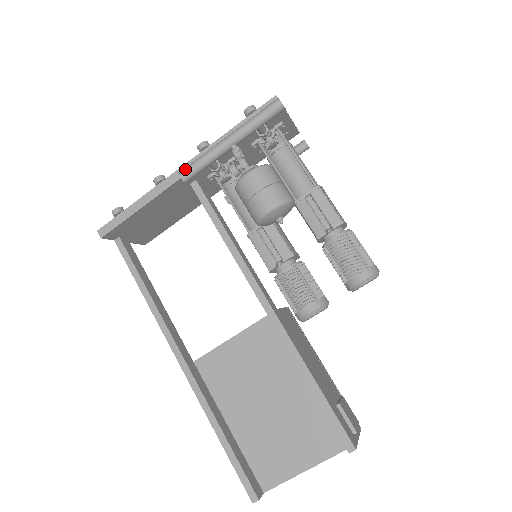
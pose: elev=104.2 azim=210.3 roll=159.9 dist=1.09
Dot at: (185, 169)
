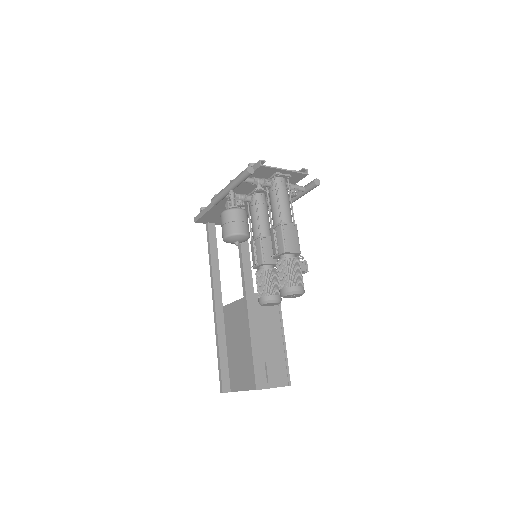
Dot at: (213, 198)
